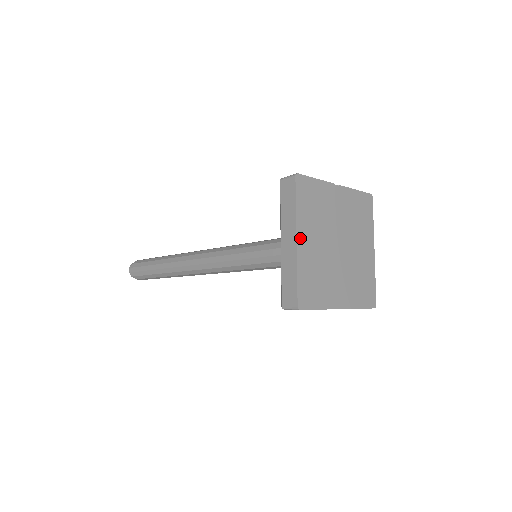
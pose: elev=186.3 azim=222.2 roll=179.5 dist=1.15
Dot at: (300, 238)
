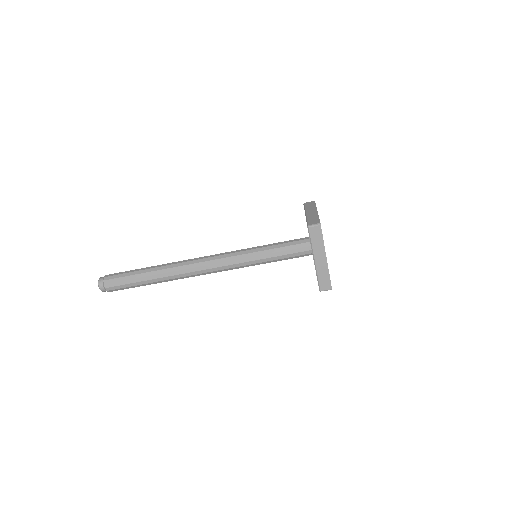
Dot at: occluded
